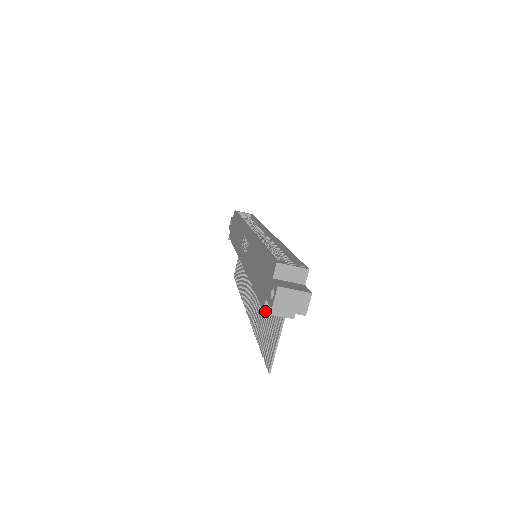
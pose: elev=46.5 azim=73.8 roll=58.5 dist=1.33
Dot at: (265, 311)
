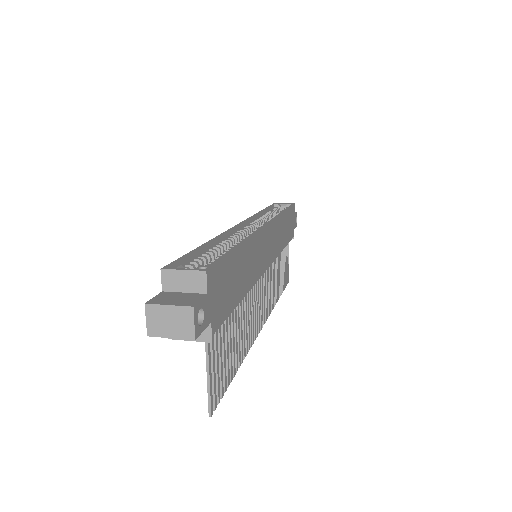
Dot at: occluded
